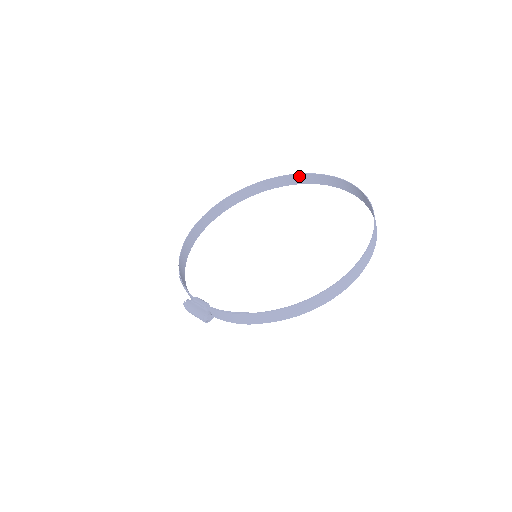
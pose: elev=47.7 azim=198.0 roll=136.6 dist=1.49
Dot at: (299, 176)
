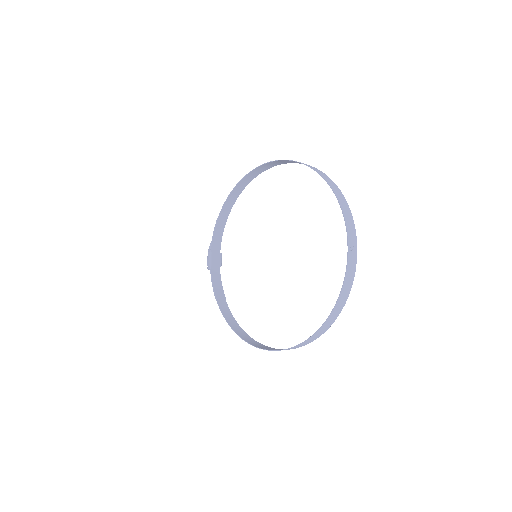
Dot at: (342, 206)
